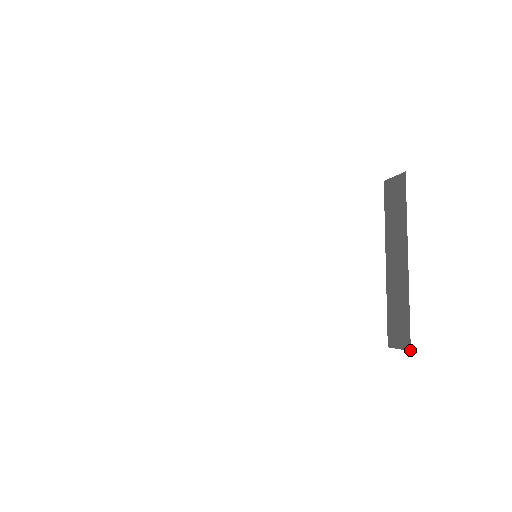
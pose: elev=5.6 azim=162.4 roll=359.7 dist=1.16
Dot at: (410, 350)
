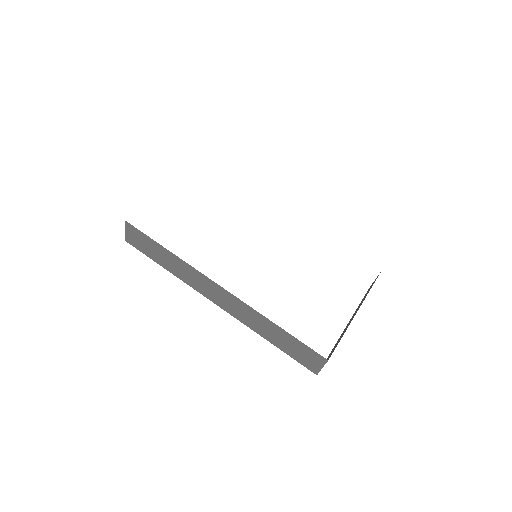
Dot at: occluded
